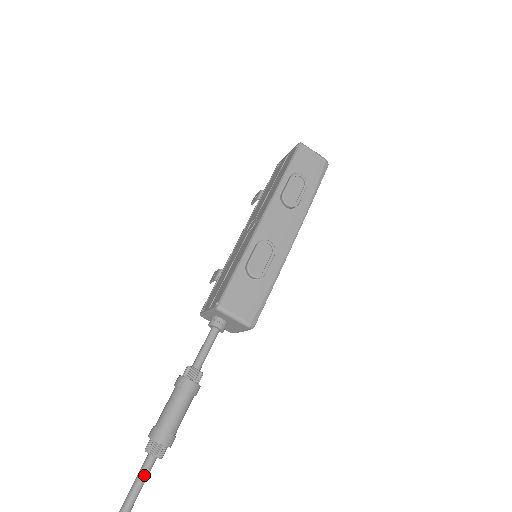
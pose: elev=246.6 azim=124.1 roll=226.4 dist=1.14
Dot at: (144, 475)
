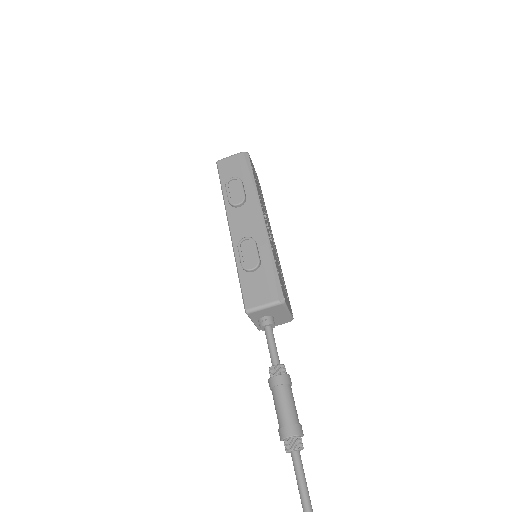
Dot at: (298, 470)
